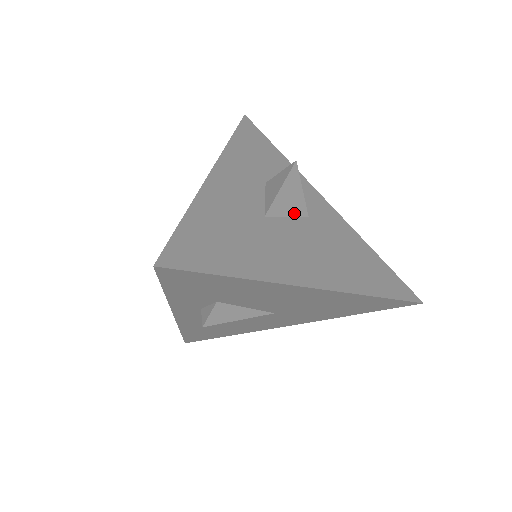
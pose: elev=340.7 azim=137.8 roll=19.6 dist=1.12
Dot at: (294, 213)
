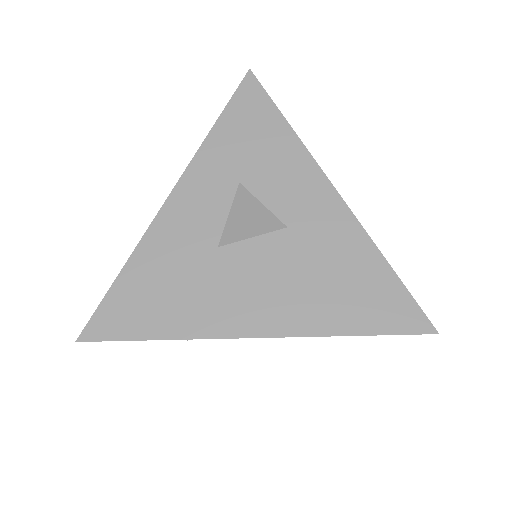
Dot at: (262, 231)
